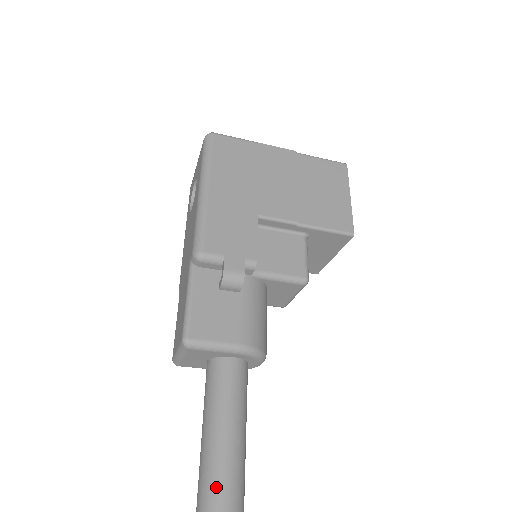
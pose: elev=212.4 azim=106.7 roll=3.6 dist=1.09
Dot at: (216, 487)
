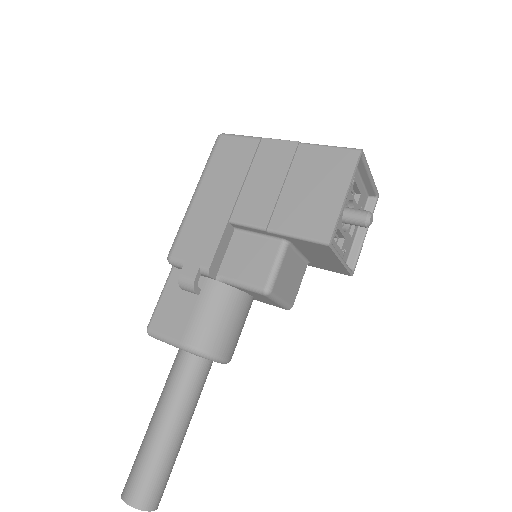
Dot at: (142, 450)
